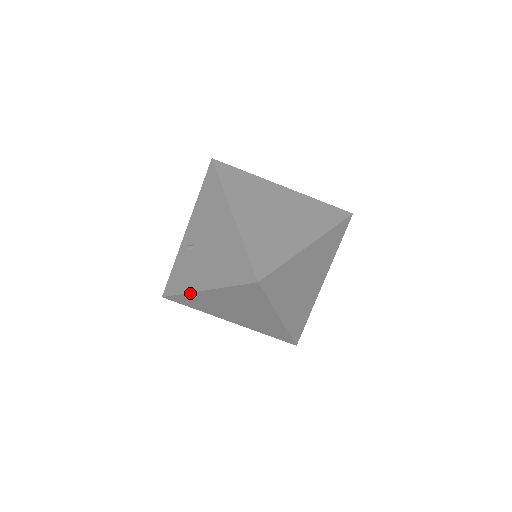
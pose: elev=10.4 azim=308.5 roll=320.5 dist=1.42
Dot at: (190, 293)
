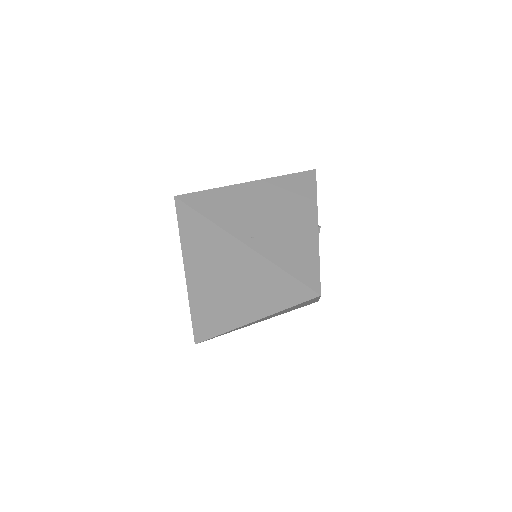
Dot at: (189, 298)
